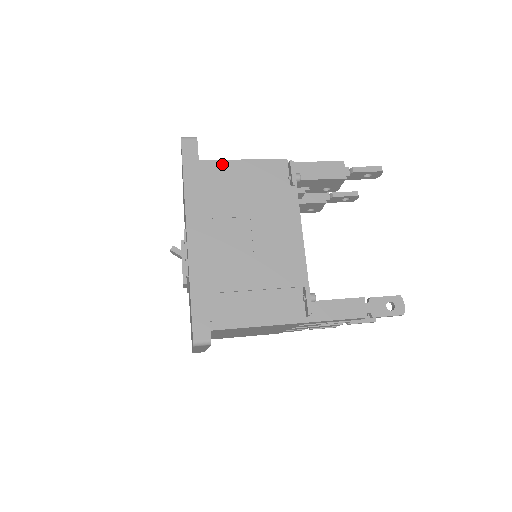
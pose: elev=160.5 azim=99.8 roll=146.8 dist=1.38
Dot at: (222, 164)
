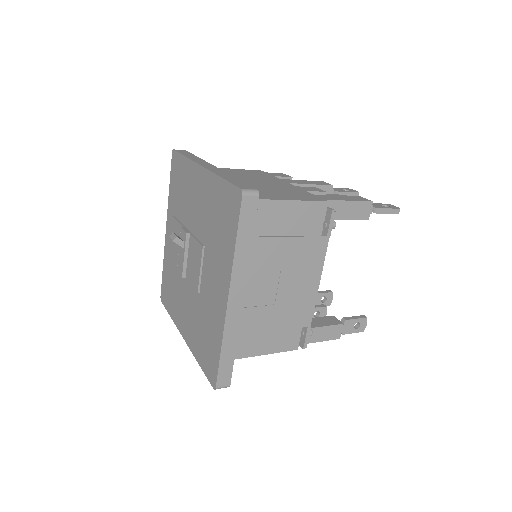
Dot at: (267, 204)
